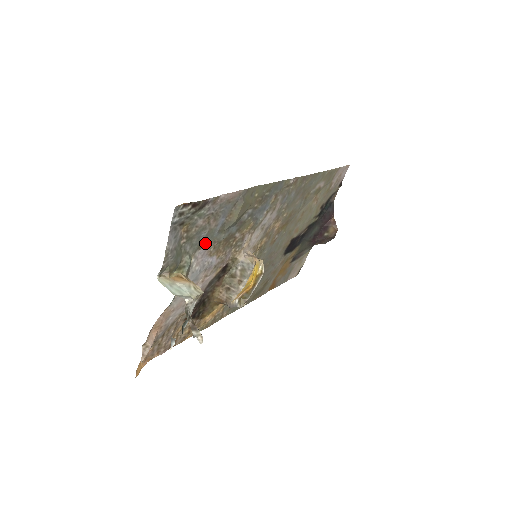
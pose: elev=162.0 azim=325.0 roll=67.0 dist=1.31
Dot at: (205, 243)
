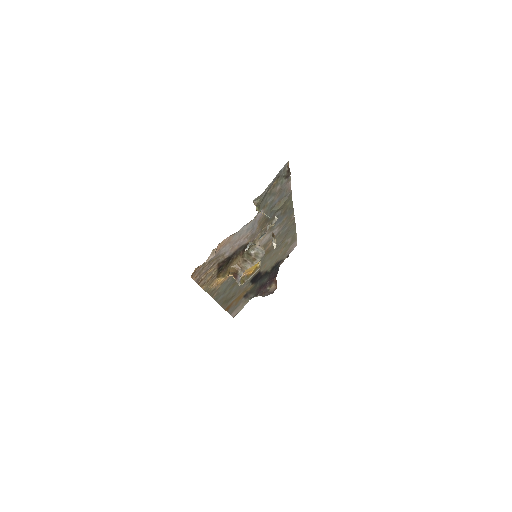
Dot at: (266, 208)
